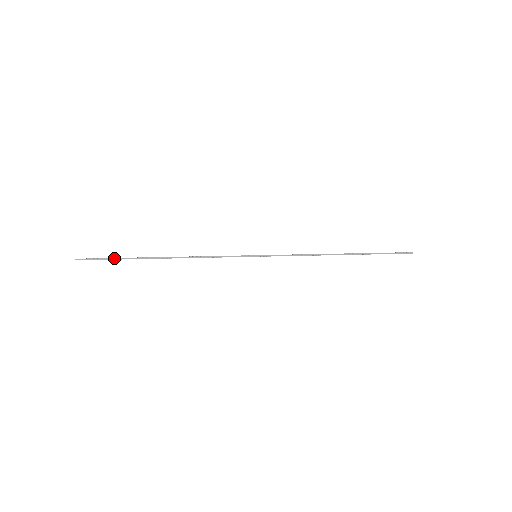
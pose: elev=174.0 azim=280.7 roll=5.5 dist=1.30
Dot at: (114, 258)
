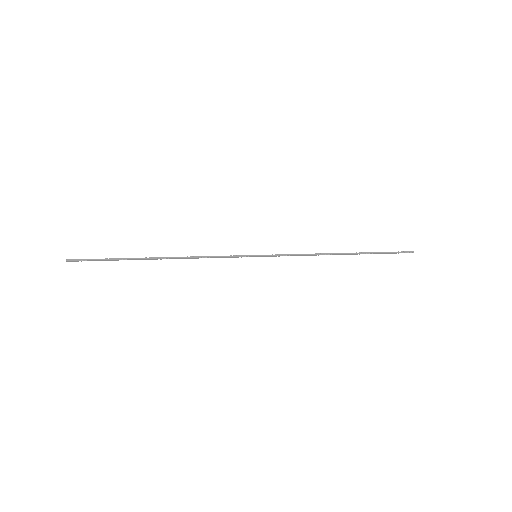
Dot at: (107, 260)
